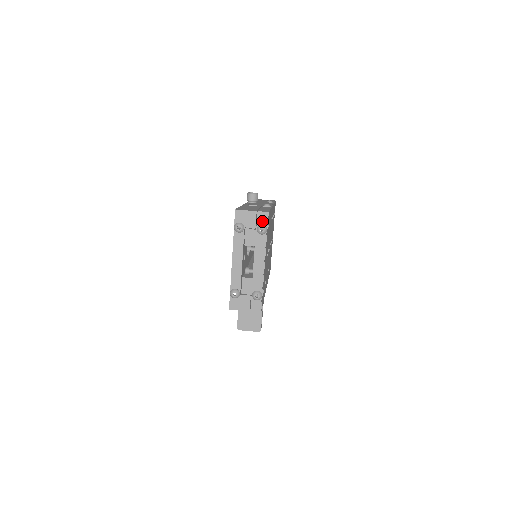
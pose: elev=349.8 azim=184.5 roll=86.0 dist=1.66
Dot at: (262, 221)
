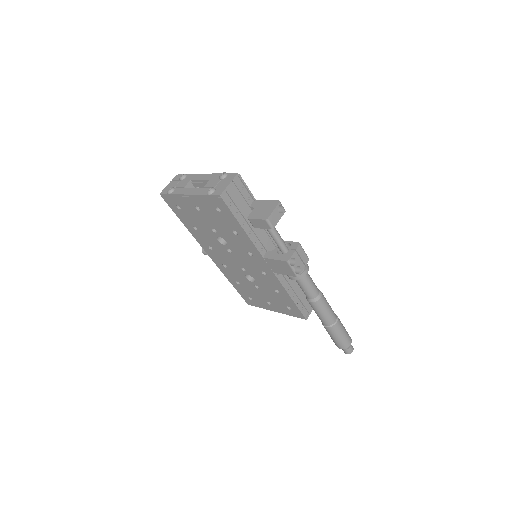
Dot at: (179, 178)
